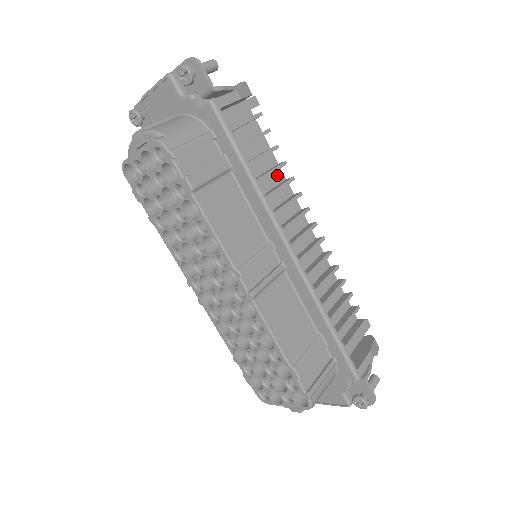
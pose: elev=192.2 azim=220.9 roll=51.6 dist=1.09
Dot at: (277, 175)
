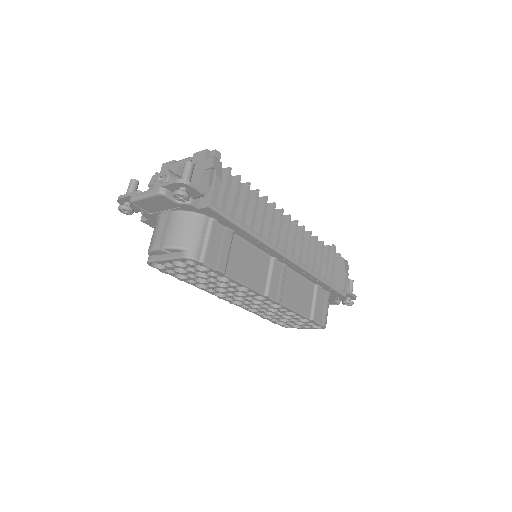
Dot at: occluded
